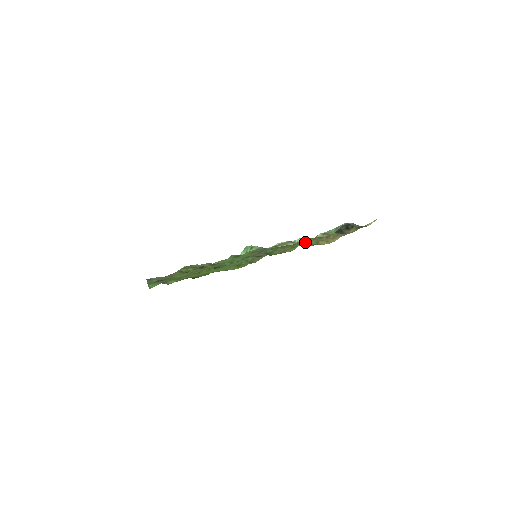
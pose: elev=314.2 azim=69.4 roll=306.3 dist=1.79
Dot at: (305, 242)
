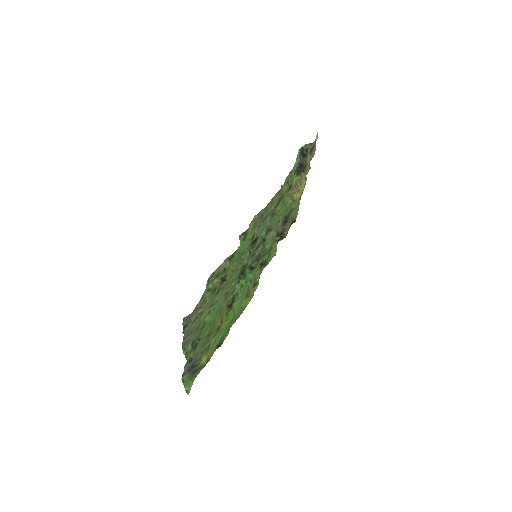
Dot at: (283, 203)
